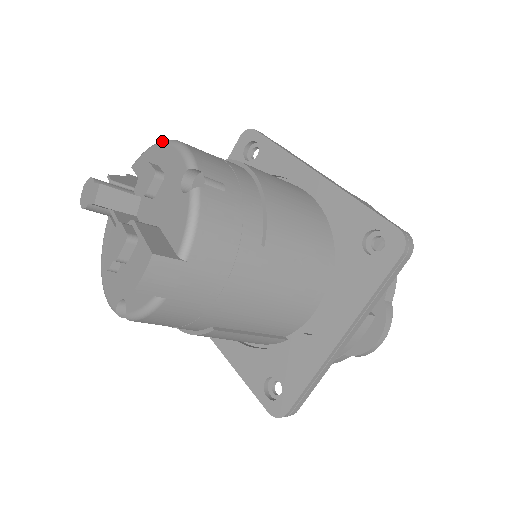
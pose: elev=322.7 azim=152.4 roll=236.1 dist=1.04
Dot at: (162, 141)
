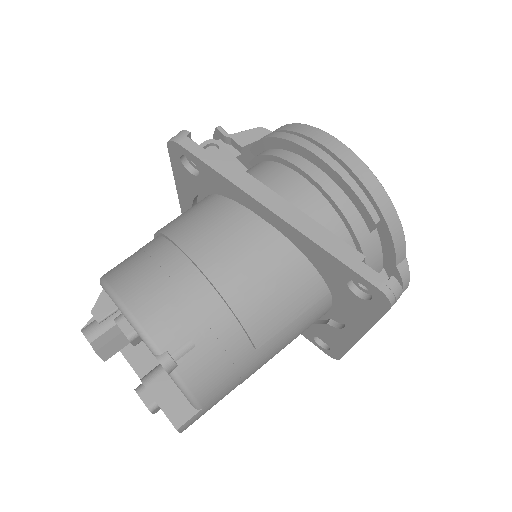
Dot at: (110, 296)
